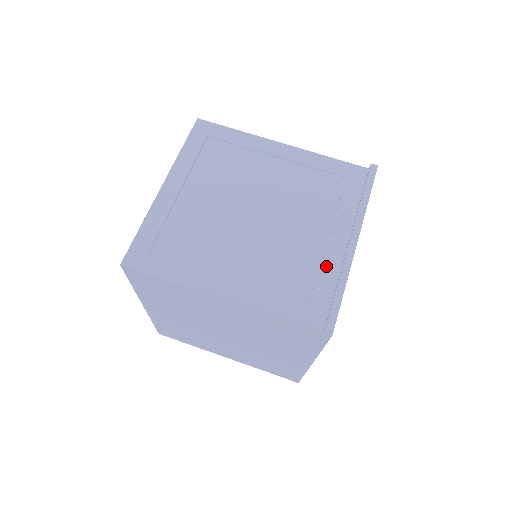
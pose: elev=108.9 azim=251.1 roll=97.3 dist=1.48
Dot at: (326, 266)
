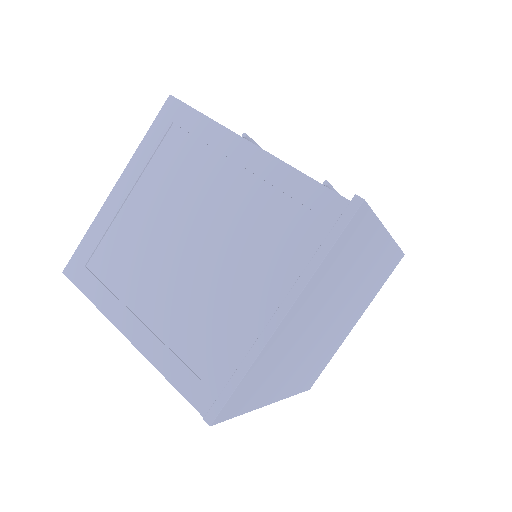
Dot at: (237, 336)
